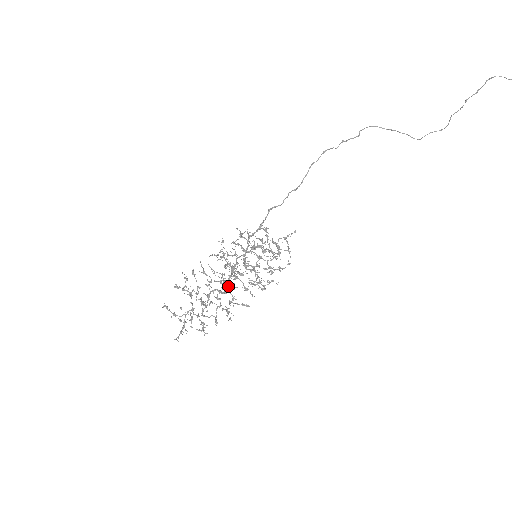
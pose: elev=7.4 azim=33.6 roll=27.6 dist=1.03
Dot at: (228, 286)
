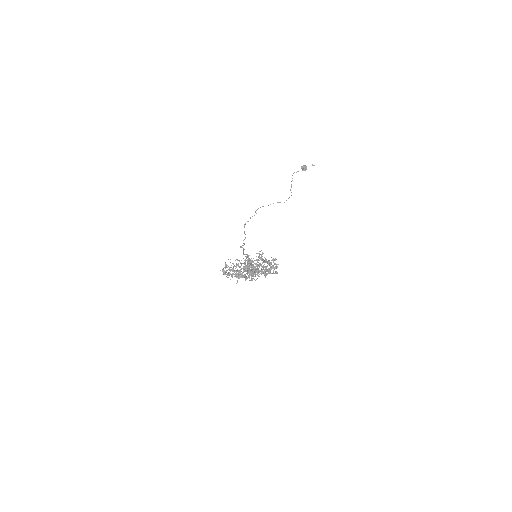
Dot at: occluded
